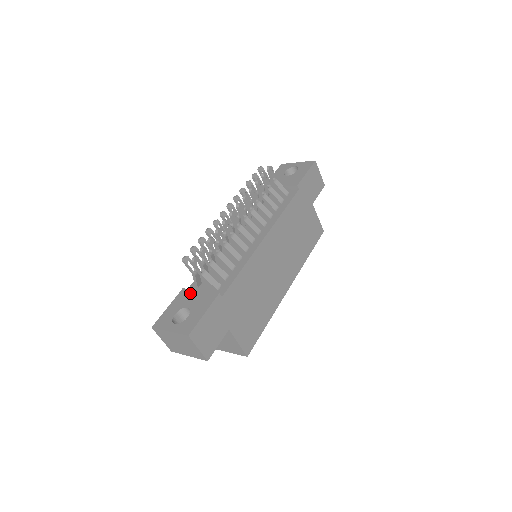
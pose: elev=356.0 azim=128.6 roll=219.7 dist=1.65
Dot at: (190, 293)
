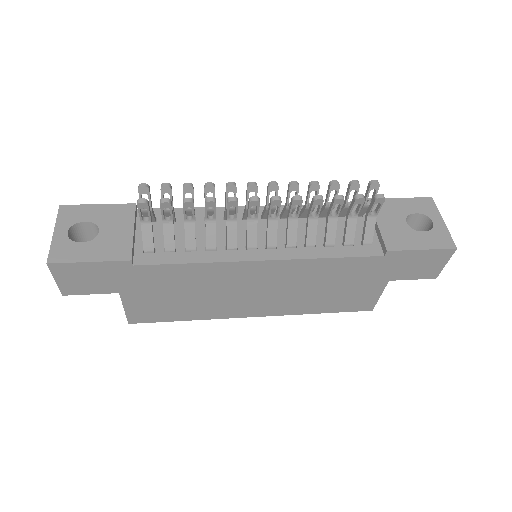
Dot at: (127, 219)
